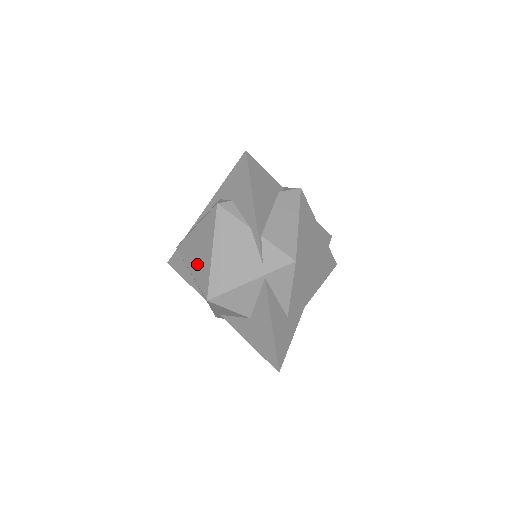
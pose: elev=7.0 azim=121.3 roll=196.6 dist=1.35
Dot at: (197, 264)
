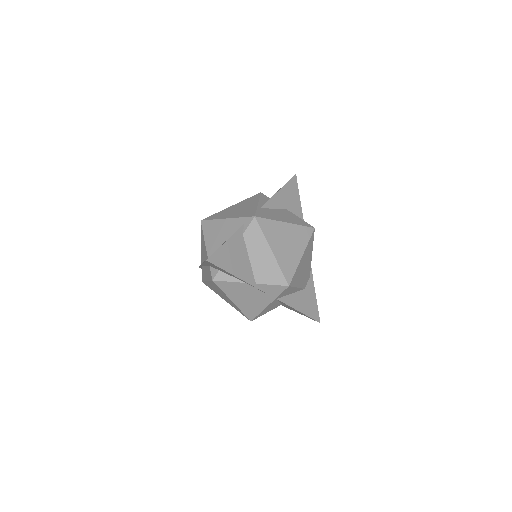
Dot at: (227, 301)
